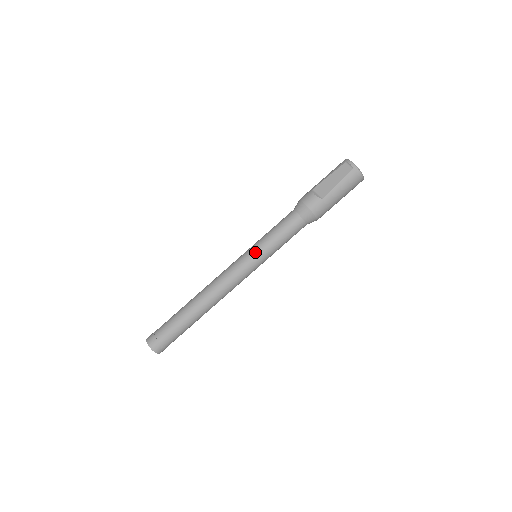
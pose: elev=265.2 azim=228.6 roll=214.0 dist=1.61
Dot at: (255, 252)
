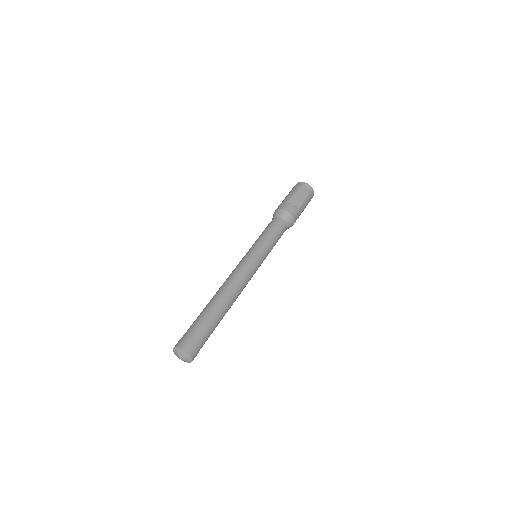
Dot at: (262, 251)
